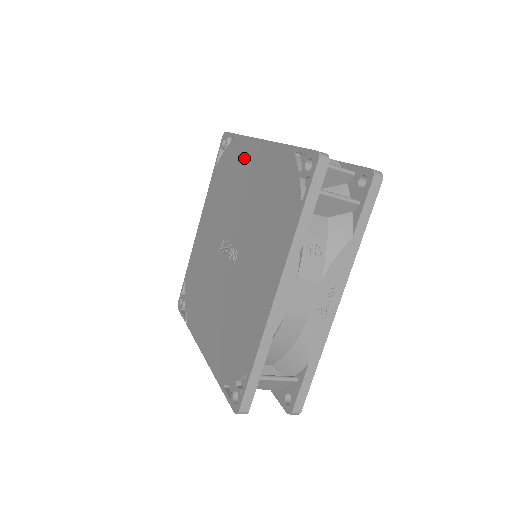
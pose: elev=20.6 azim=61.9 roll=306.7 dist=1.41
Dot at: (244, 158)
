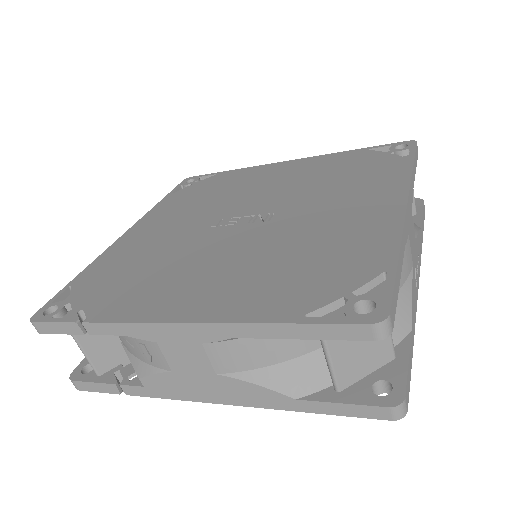
Dot at: (253, 174)
